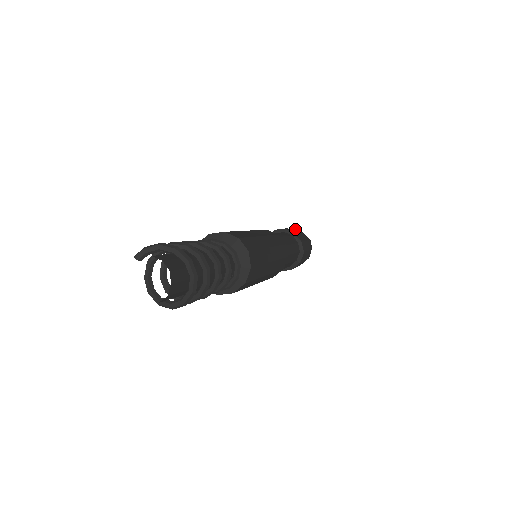
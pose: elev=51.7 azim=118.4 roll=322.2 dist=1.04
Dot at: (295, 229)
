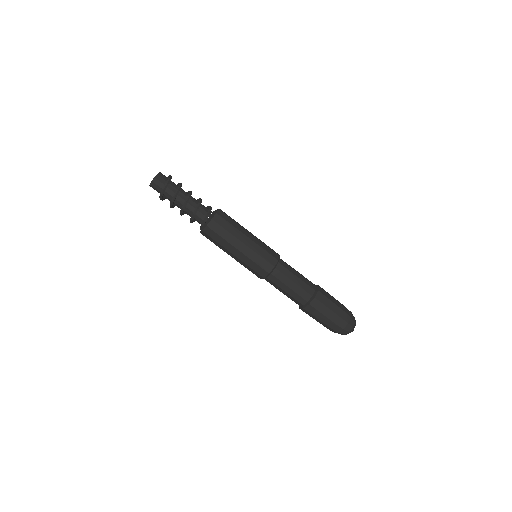
Dot at: occluded
